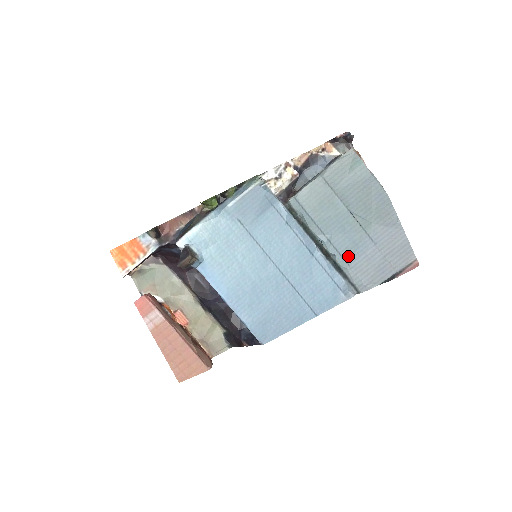
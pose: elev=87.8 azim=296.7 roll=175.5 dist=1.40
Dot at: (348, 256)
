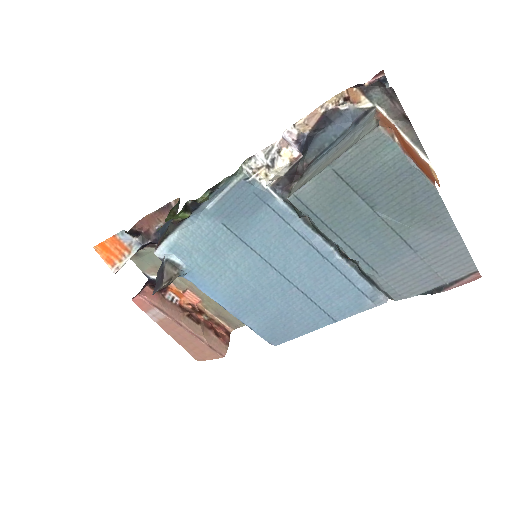
Dot at: (376, 263)
